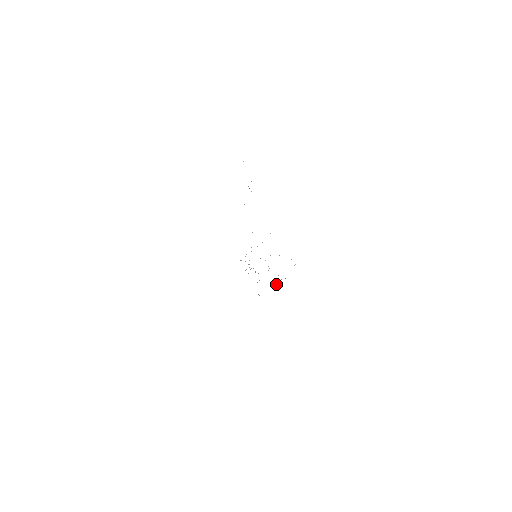
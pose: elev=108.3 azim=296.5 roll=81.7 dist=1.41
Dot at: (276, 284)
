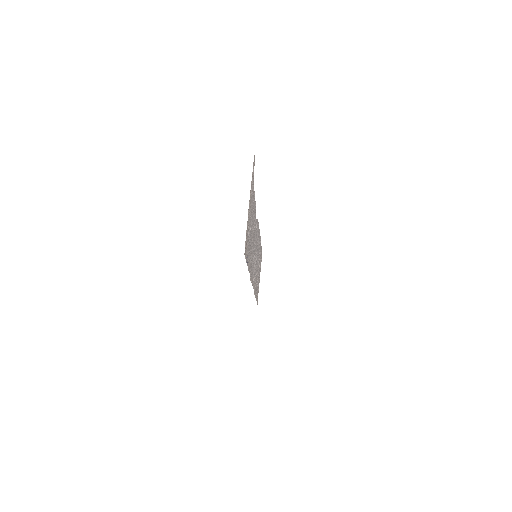
Dot at: occluded
